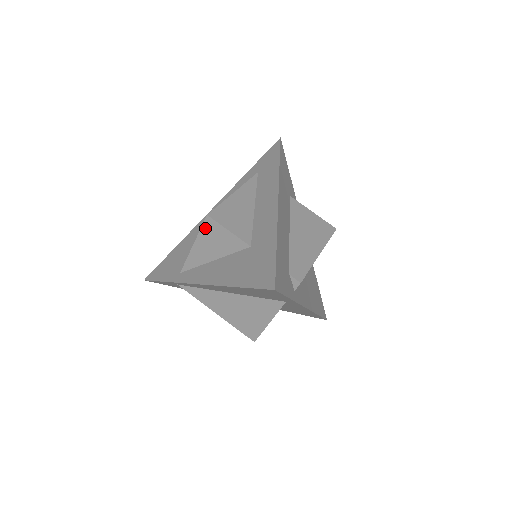
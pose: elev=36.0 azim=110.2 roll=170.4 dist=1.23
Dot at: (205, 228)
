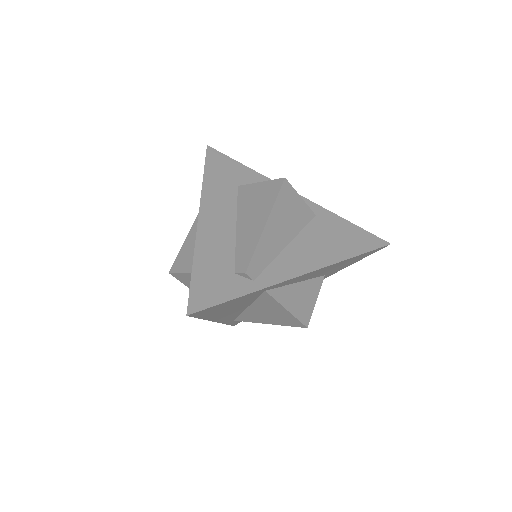
Dot at: (181, 281)
